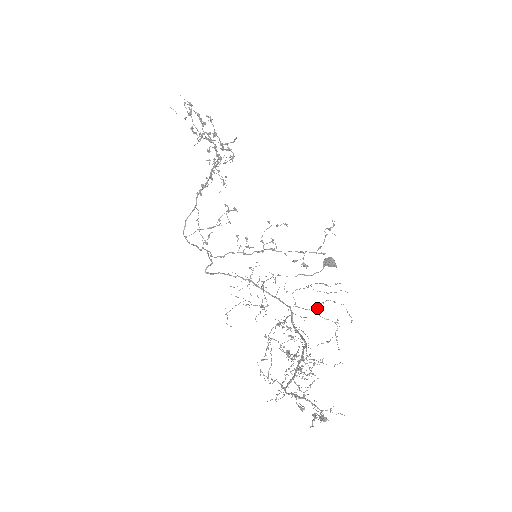
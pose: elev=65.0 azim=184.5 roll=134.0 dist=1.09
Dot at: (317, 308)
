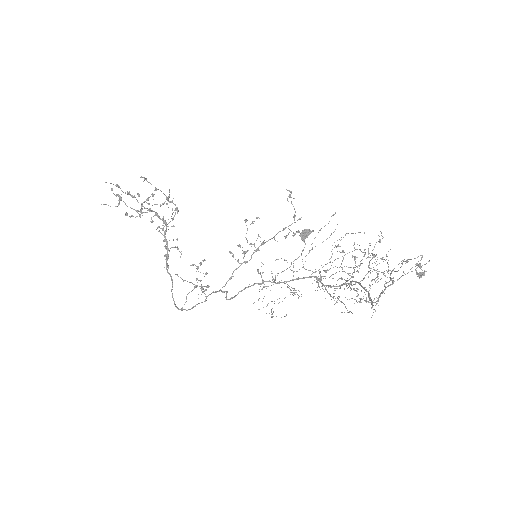
Dot at: (330, 258)
